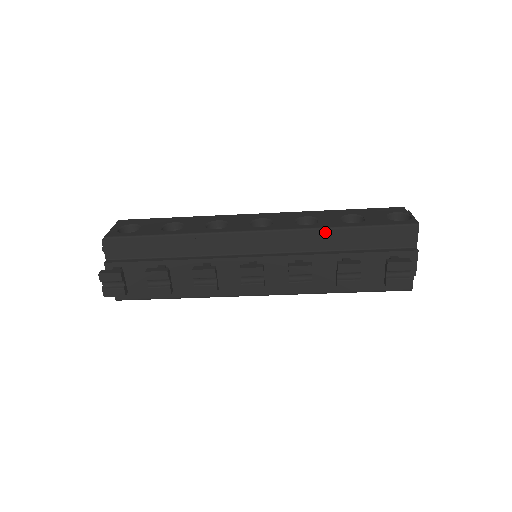
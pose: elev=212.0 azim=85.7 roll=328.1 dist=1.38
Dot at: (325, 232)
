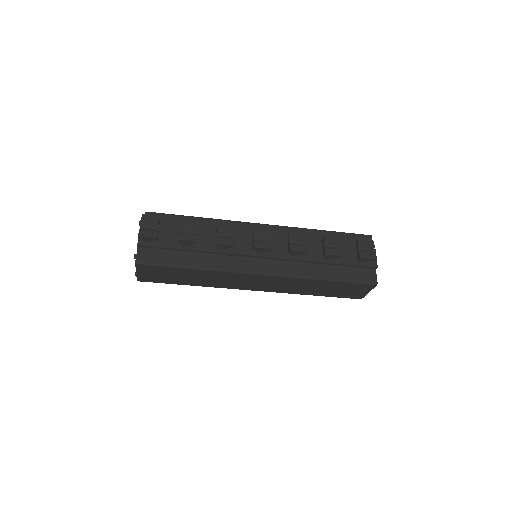
Dot at: (310, 231)
